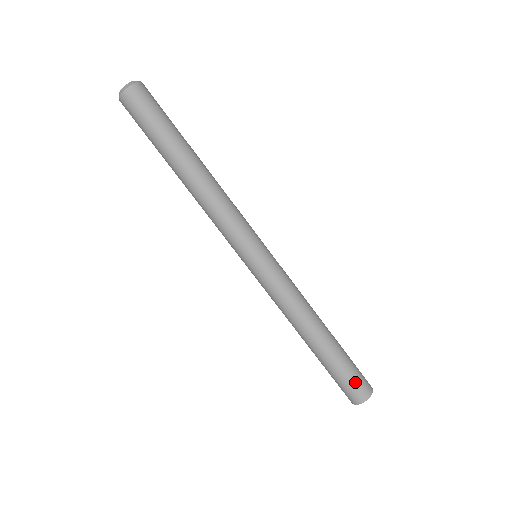
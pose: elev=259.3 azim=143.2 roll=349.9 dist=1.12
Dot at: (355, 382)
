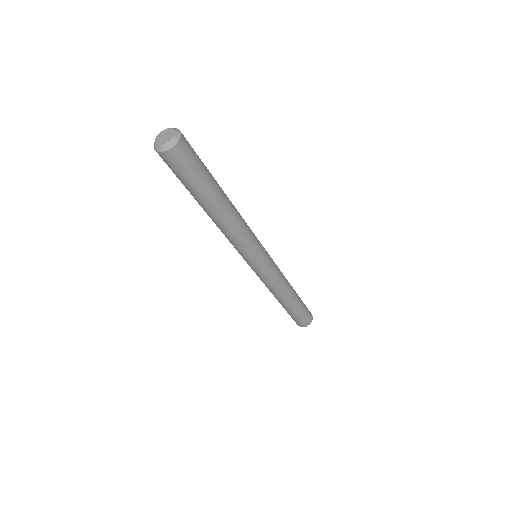
Dot at: (308, 314)
